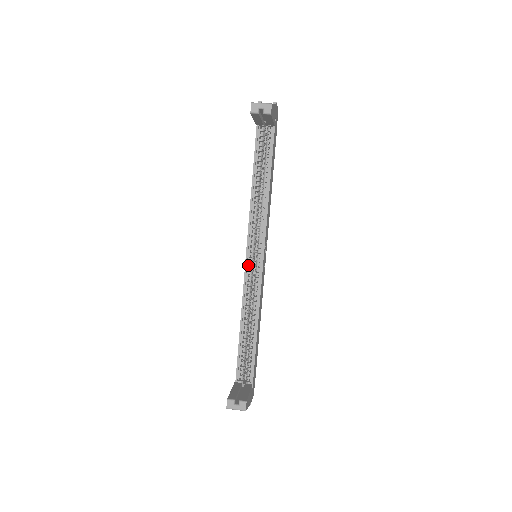
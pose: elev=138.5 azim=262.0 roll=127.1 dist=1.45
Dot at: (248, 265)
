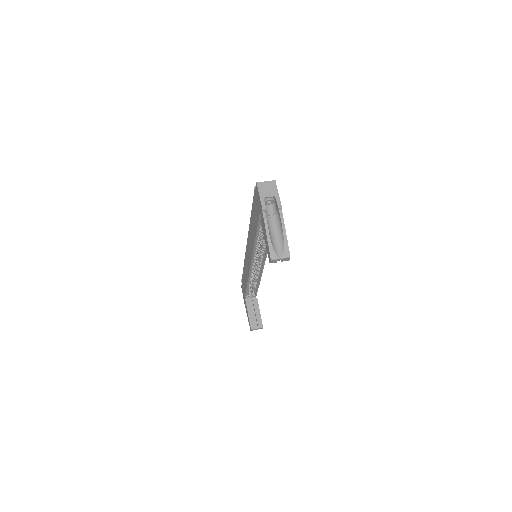
Dot at: (252, 266)
